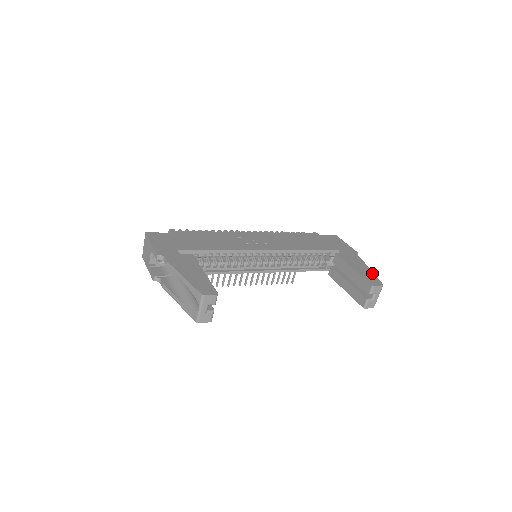
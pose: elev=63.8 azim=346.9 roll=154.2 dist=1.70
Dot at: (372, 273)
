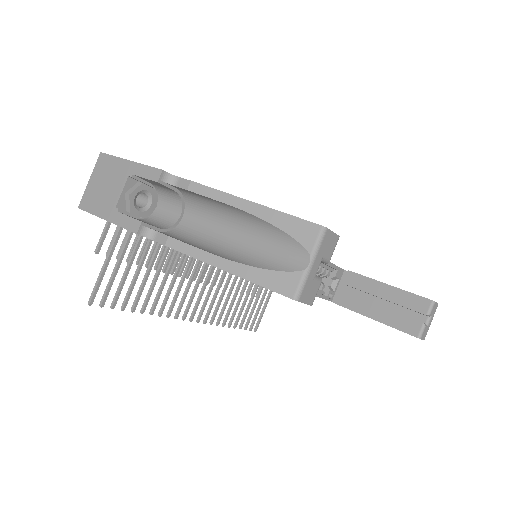
Dot at: occluded
